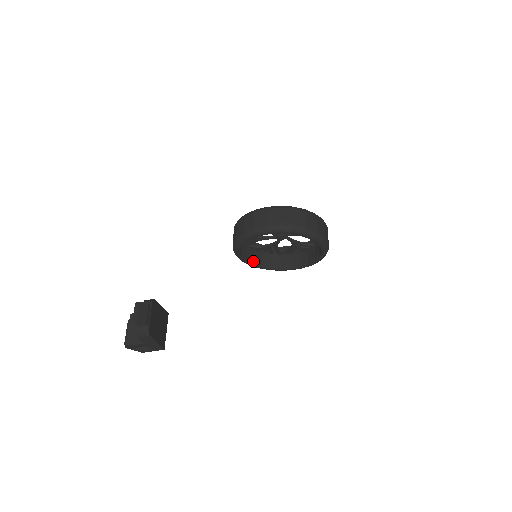
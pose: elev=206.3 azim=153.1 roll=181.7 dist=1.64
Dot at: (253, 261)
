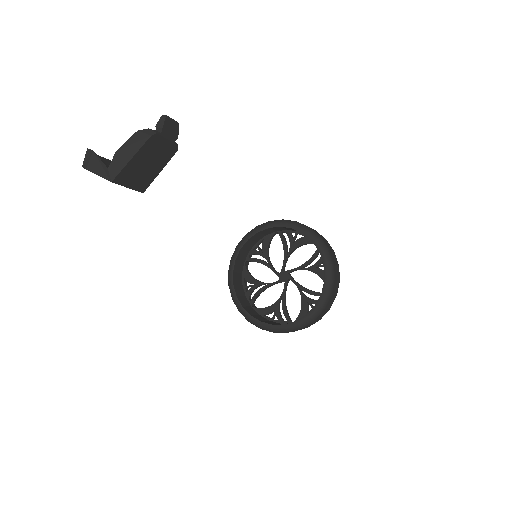
Dot at: (235, 272)
